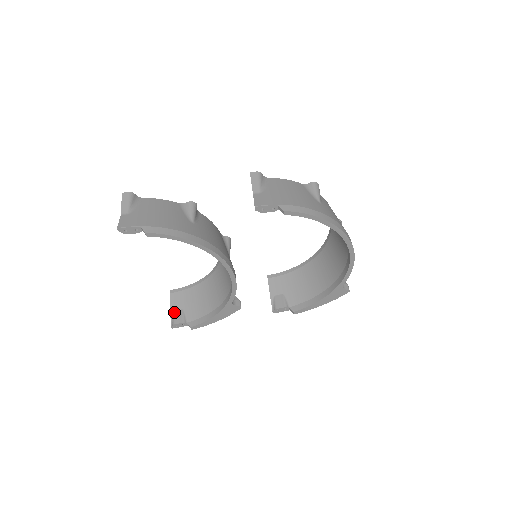
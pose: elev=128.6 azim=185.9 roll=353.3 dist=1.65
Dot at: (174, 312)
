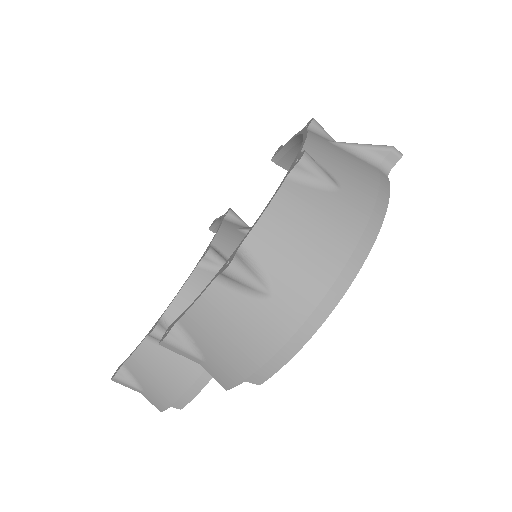
Dot at: occluded
